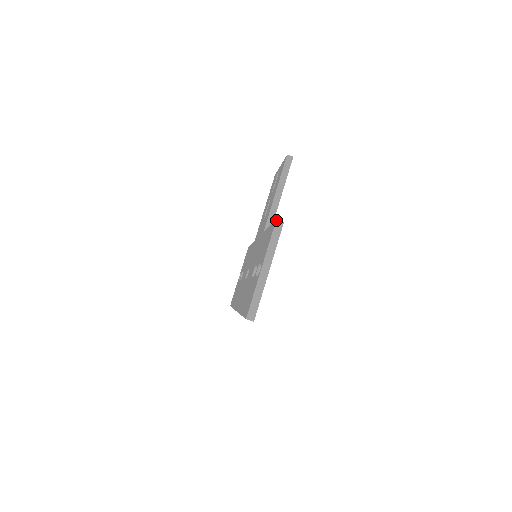
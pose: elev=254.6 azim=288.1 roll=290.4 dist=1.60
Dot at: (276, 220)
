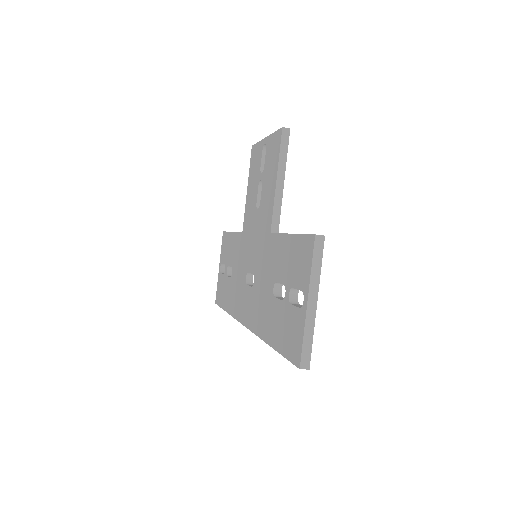
Dot at: (315, 235)
